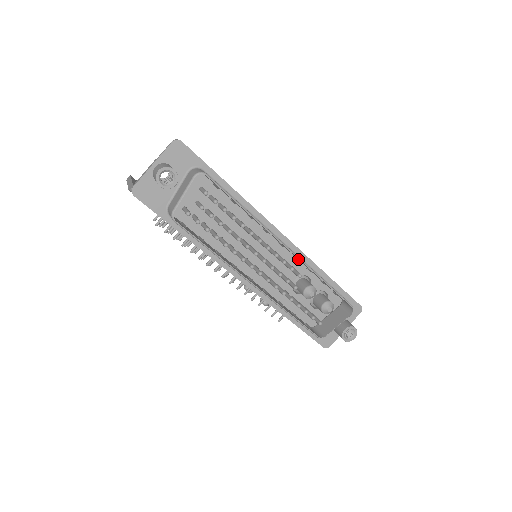
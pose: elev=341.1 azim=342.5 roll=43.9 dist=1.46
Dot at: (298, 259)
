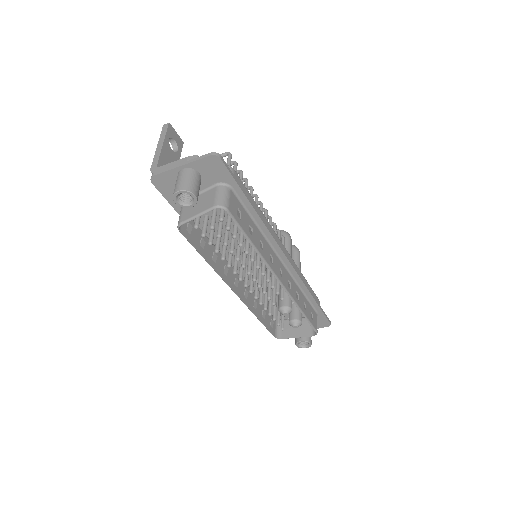
Dot at: (288, 287)
